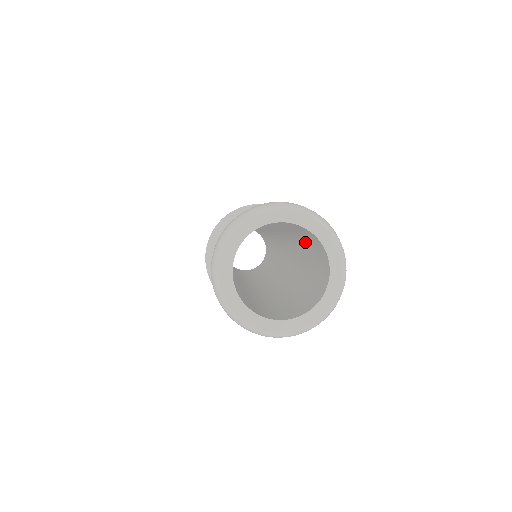
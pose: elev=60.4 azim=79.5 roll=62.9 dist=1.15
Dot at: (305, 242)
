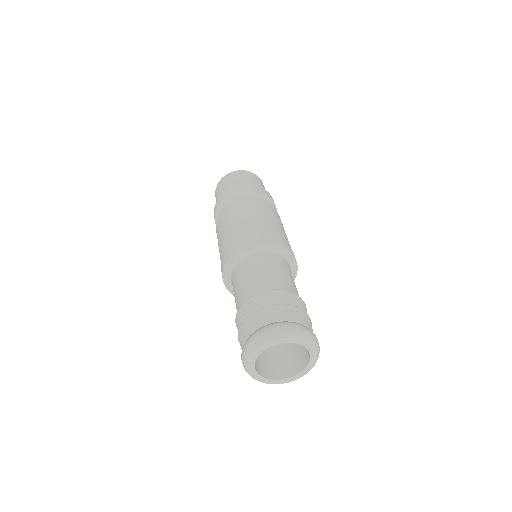
Dot at: occluded
